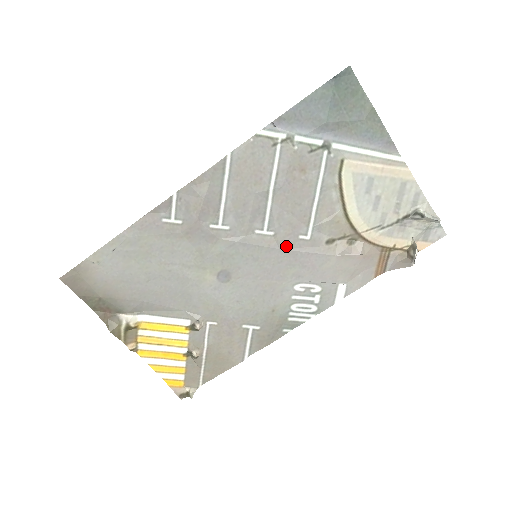
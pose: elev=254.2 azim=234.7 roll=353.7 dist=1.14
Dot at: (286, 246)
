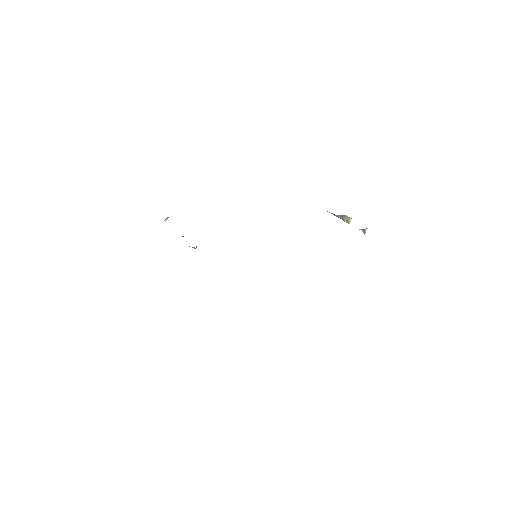
Dot at: occluded
